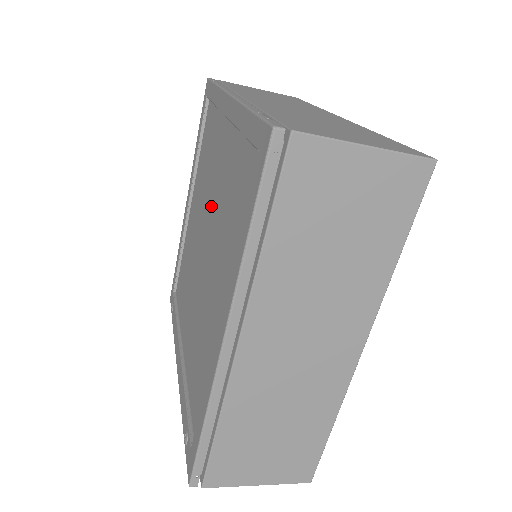
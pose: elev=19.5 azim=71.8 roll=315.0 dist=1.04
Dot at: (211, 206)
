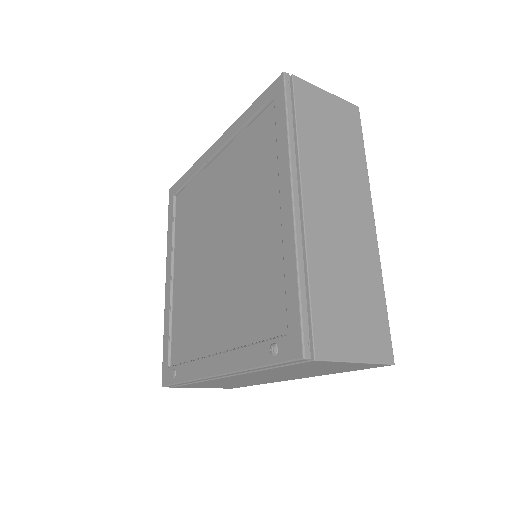
Dot at: (217, 213)
